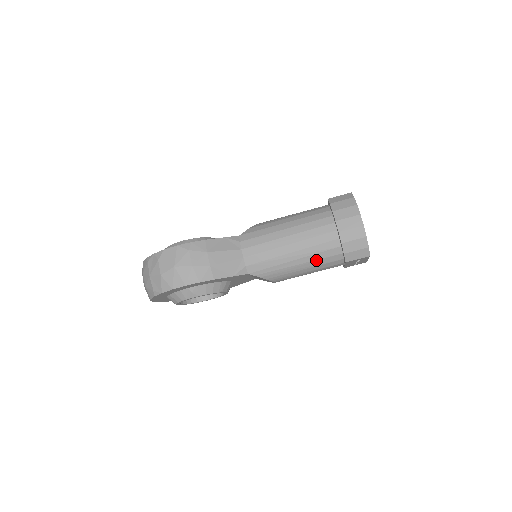
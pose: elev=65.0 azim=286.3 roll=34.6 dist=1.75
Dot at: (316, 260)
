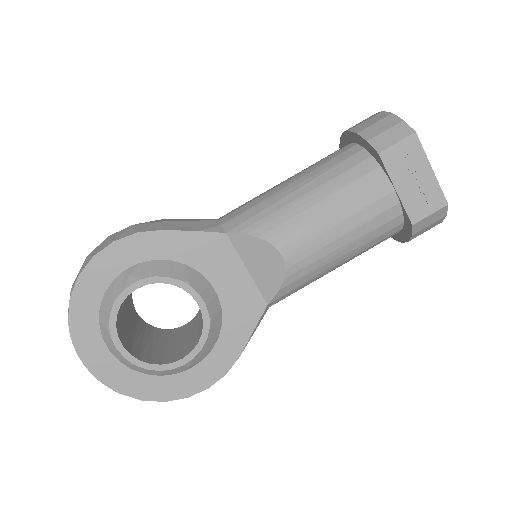
Dot at: (332, 179)
